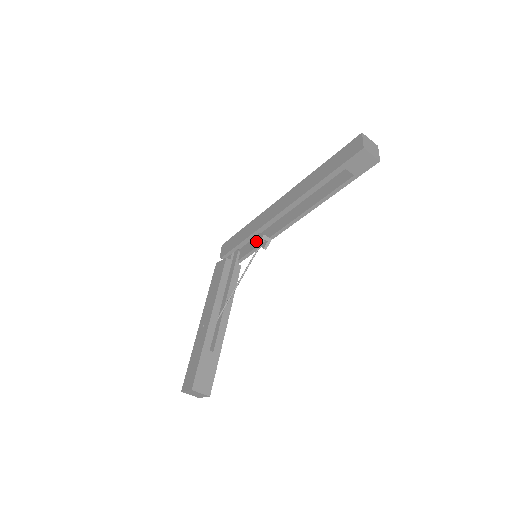
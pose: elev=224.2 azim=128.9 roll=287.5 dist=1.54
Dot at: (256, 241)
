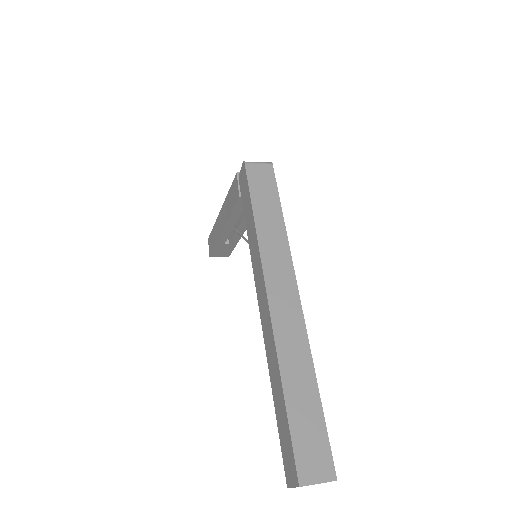
Dot at: occluded
